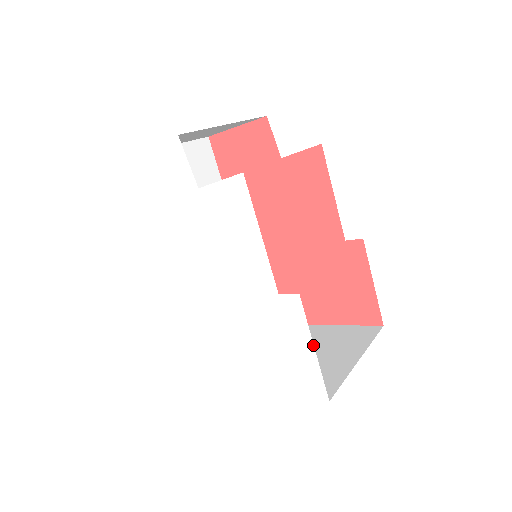
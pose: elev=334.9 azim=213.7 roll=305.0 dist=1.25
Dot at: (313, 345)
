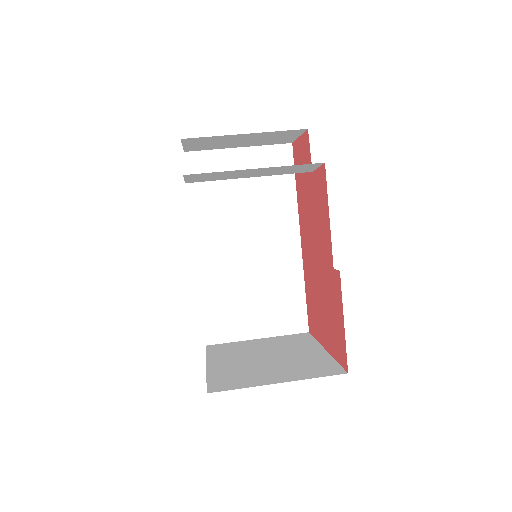
Dot at: occluded
